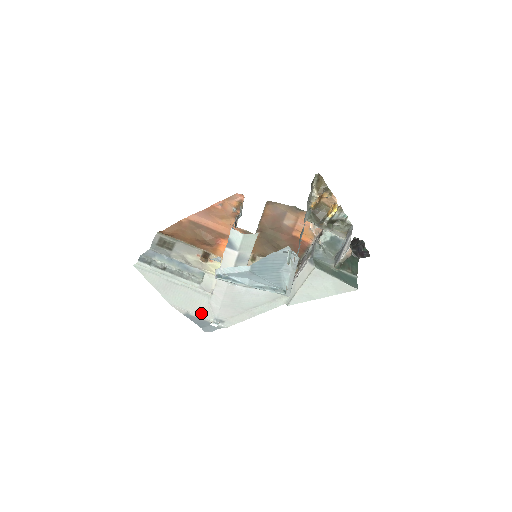
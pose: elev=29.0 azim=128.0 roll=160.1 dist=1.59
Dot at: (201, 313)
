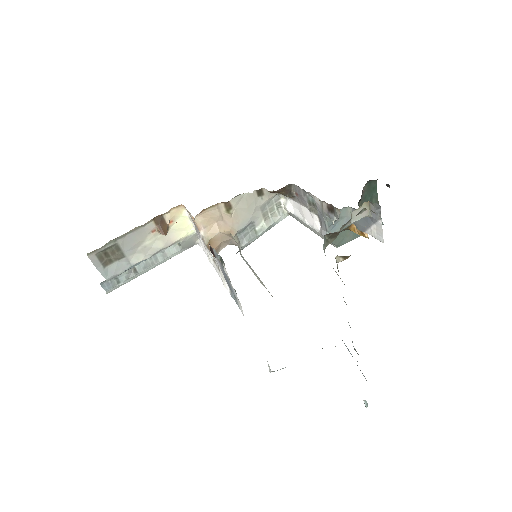
Dot at: occluded
